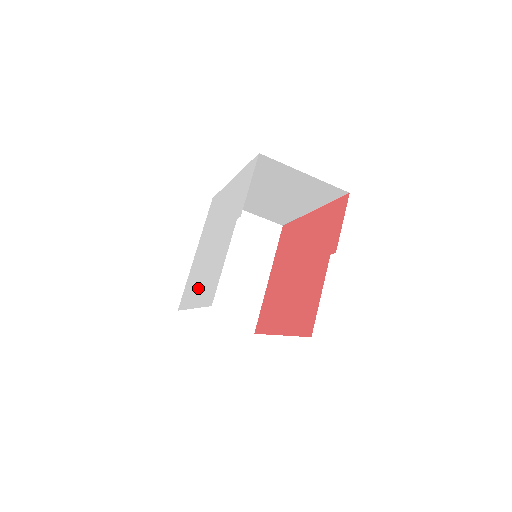
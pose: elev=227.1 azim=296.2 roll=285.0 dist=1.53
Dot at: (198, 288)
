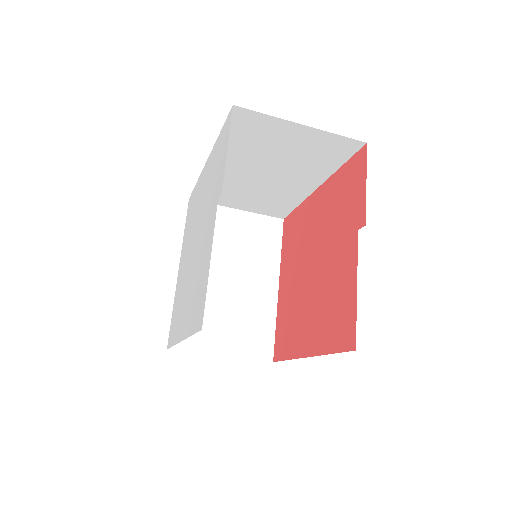
Dot at: (184, 312)
